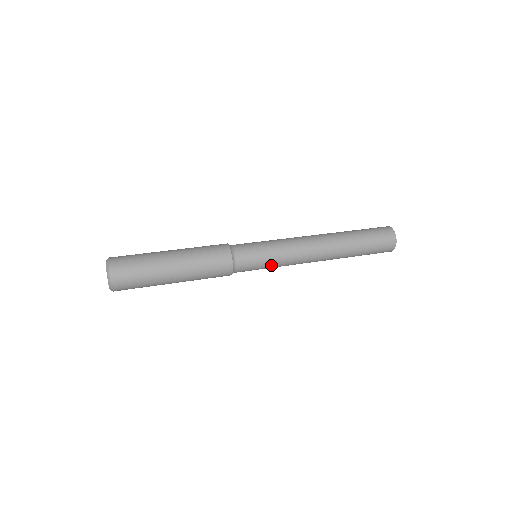
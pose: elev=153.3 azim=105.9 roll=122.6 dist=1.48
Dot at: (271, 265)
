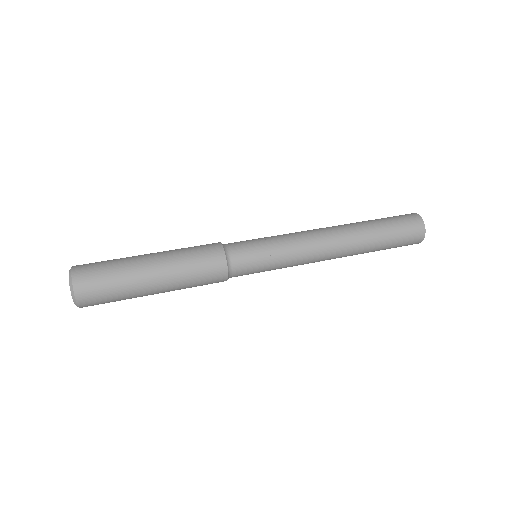
Dot at: occluded
